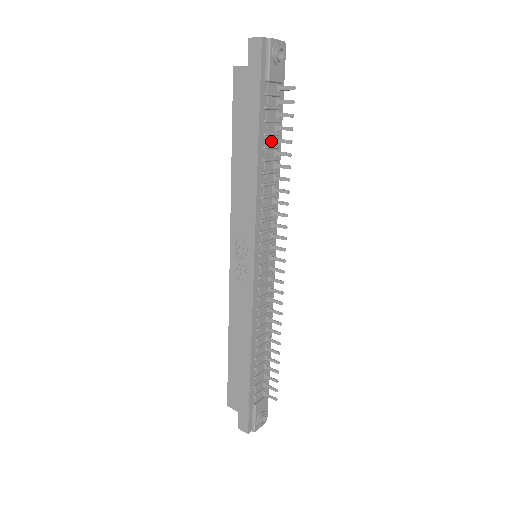
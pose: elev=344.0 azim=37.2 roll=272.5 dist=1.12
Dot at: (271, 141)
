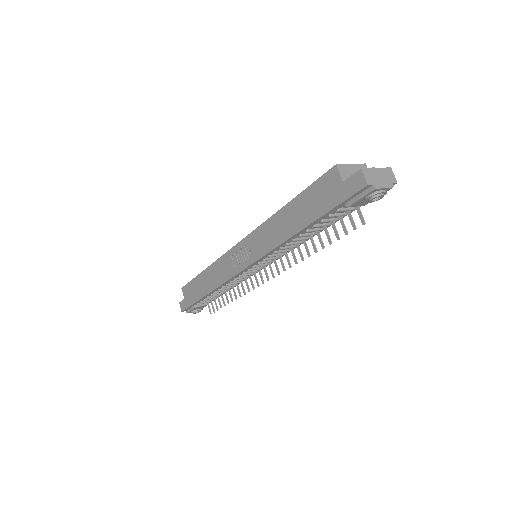
Dot at: occluded
